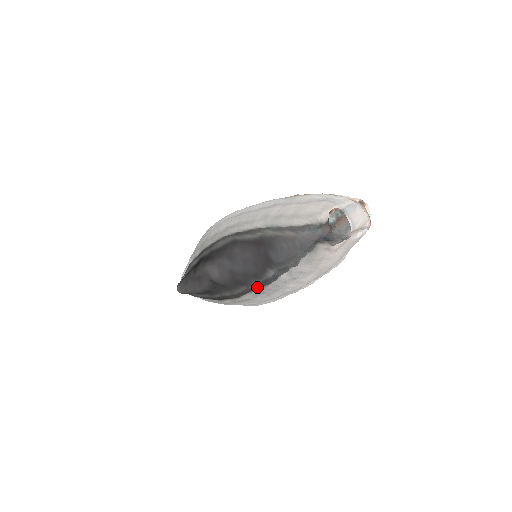
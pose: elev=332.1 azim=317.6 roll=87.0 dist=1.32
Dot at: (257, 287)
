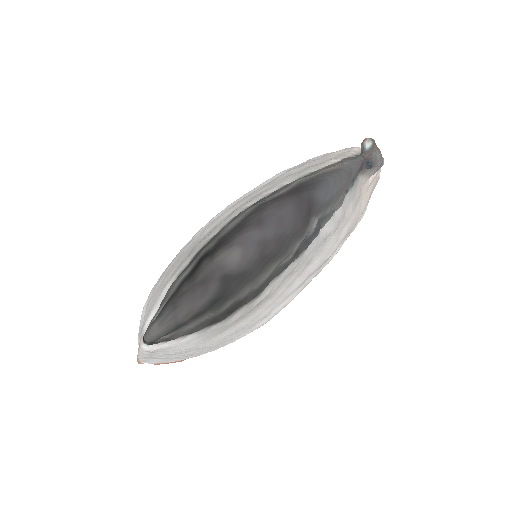
Dot at: (292, 258)
